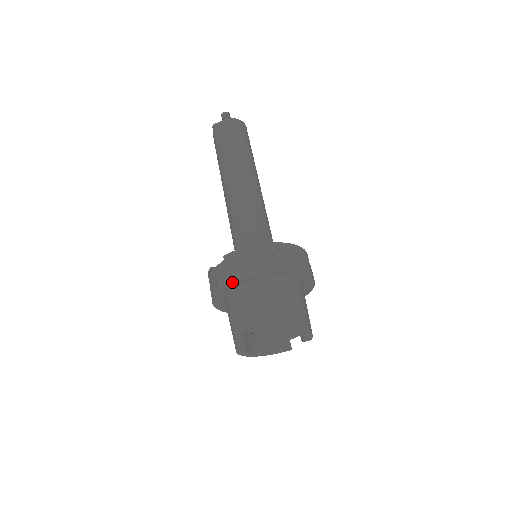
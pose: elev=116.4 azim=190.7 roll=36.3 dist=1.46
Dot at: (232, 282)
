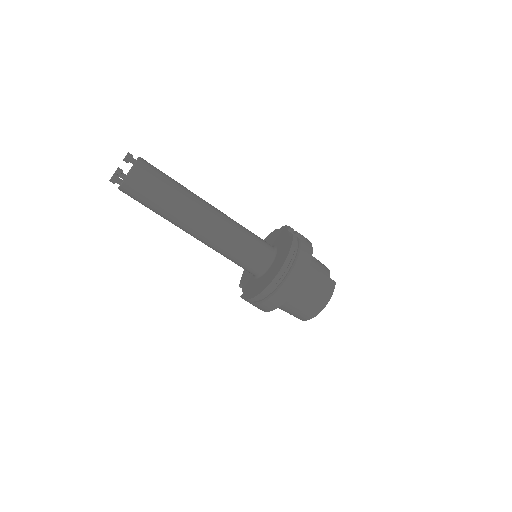
Dot at: occluded
